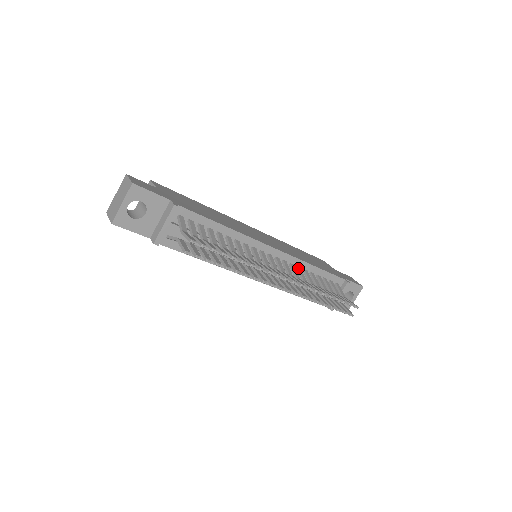
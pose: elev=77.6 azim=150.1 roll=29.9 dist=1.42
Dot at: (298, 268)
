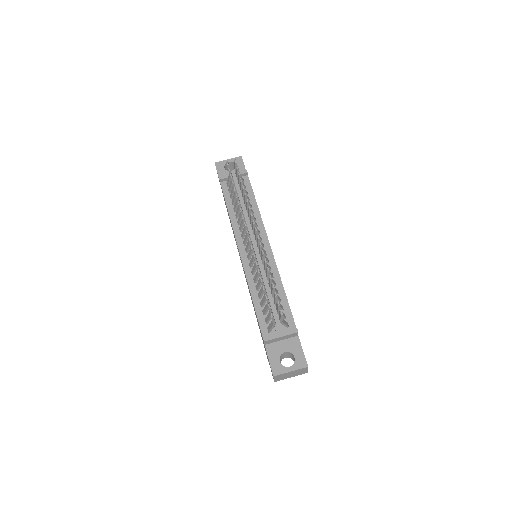
Dot at: (272, 273)
